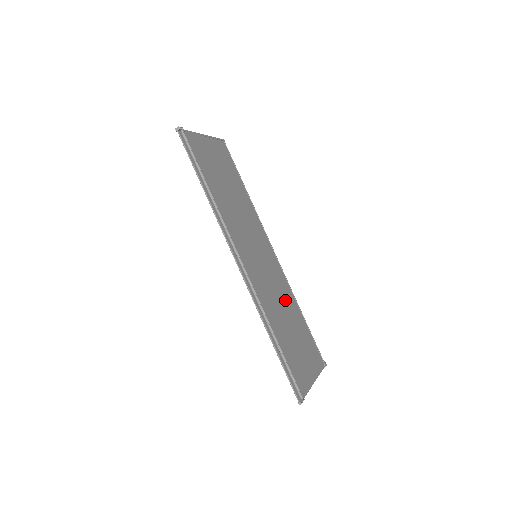
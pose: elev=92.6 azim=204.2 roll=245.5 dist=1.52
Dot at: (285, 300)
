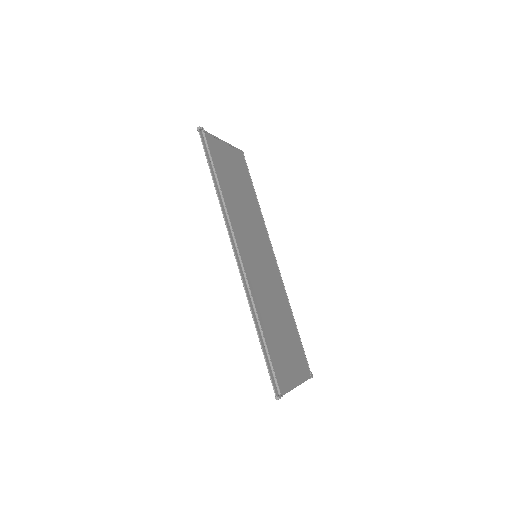
Dot at: (279, 304)
